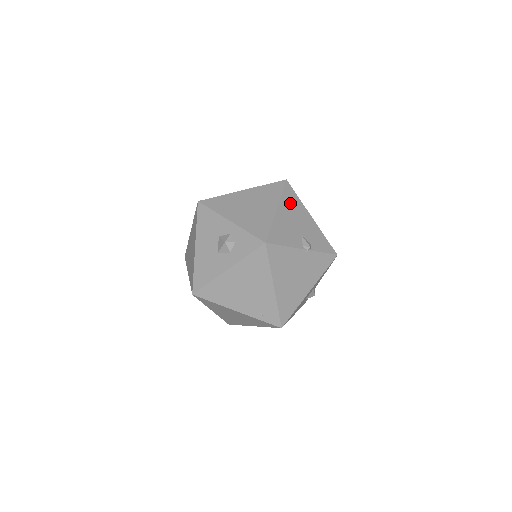
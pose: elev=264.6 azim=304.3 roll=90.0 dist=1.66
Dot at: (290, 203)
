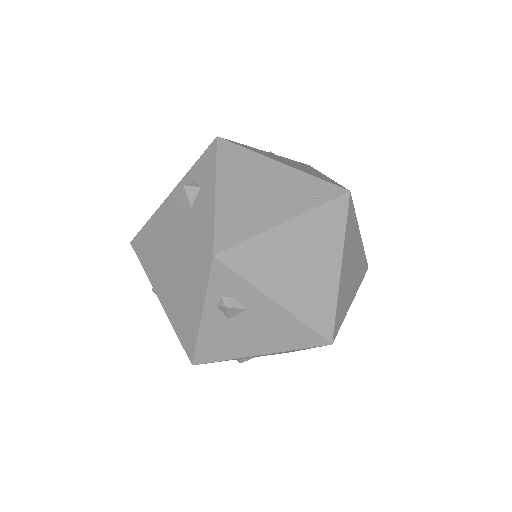
Dot at: occluded
